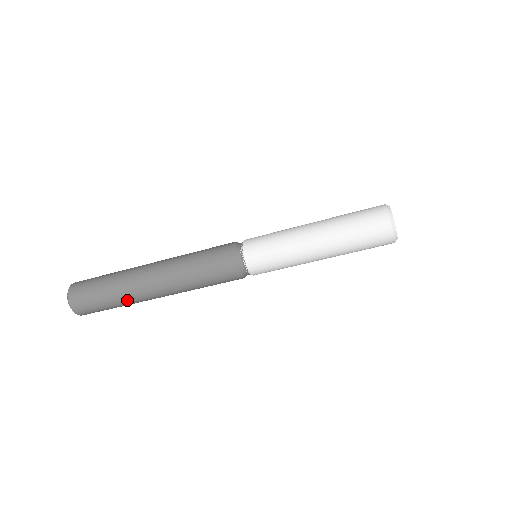
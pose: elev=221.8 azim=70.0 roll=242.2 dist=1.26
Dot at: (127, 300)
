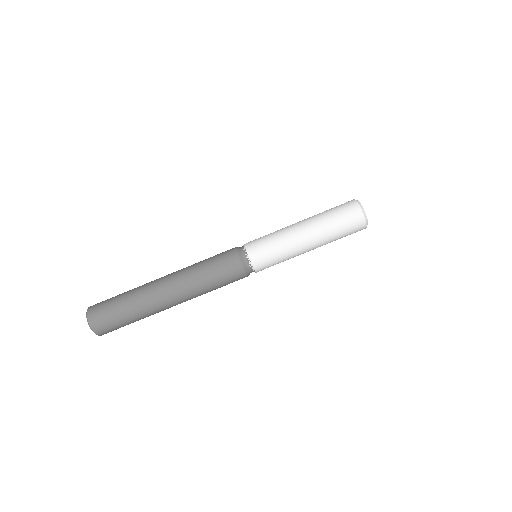
Dot at: (138, 292)
